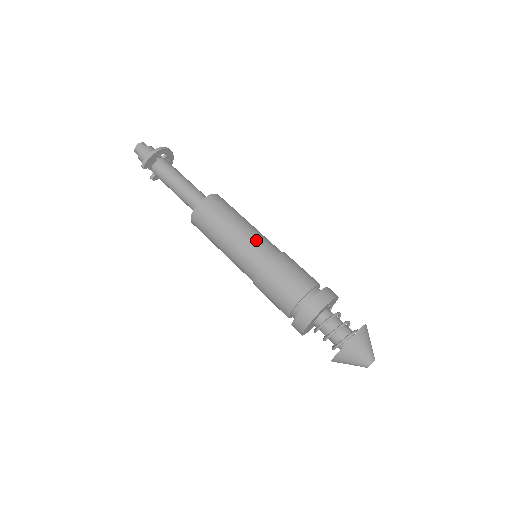
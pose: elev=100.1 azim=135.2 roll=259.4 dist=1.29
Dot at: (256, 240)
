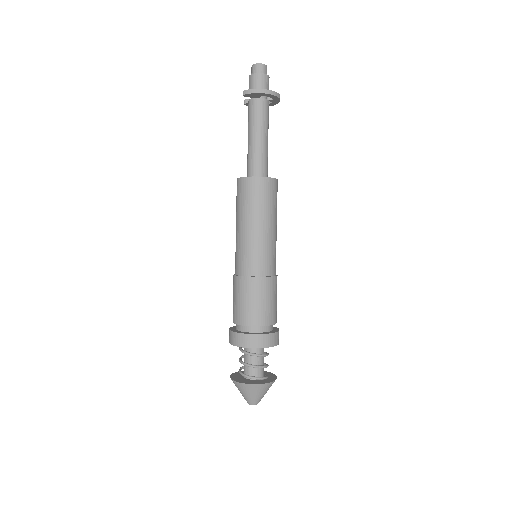
Dot at: (265, 251)
